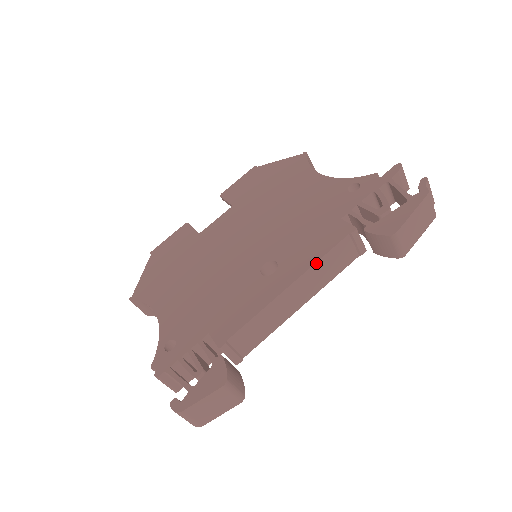
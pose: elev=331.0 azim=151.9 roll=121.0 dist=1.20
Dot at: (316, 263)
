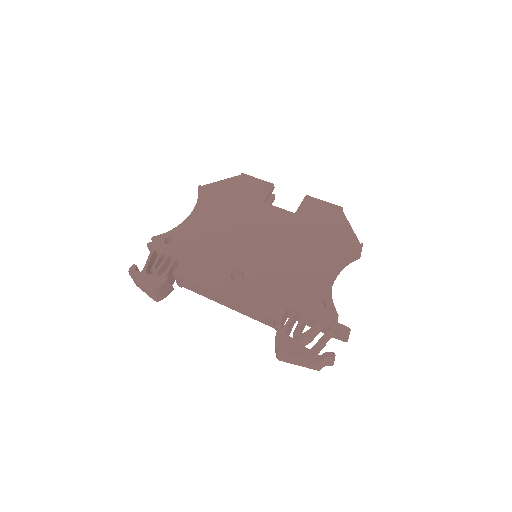
Dot at: (246, 306)
